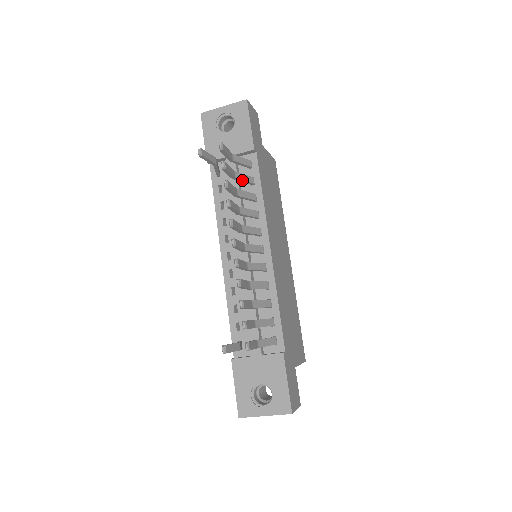
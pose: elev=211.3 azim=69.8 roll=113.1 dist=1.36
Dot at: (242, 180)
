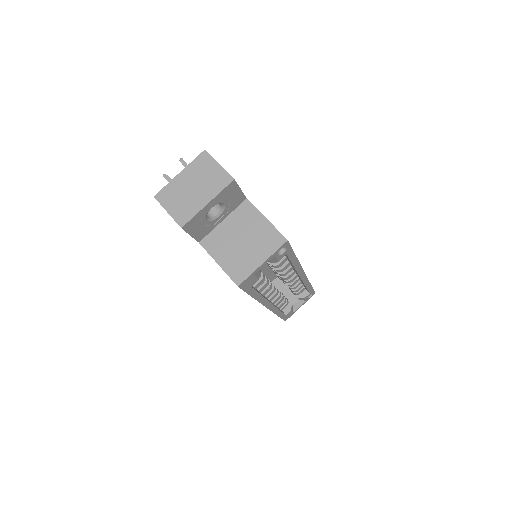
Dot at: occluded
